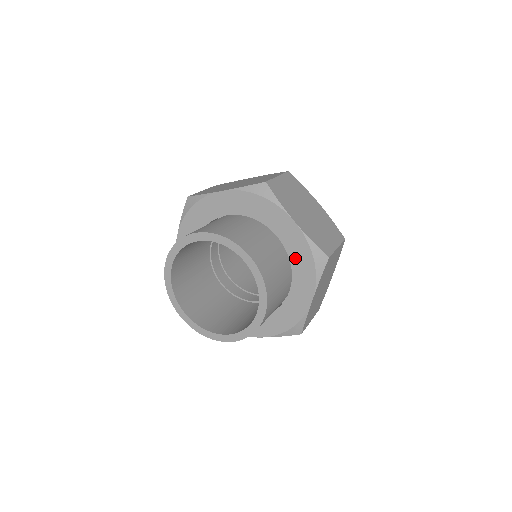
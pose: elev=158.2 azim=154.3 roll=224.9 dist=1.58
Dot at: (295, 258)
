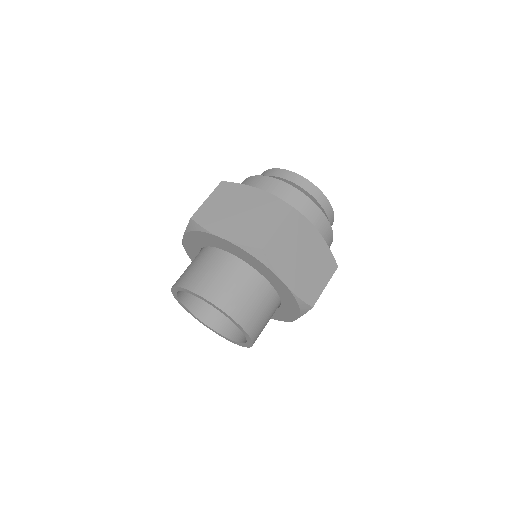
Dot at: (284, 299)
